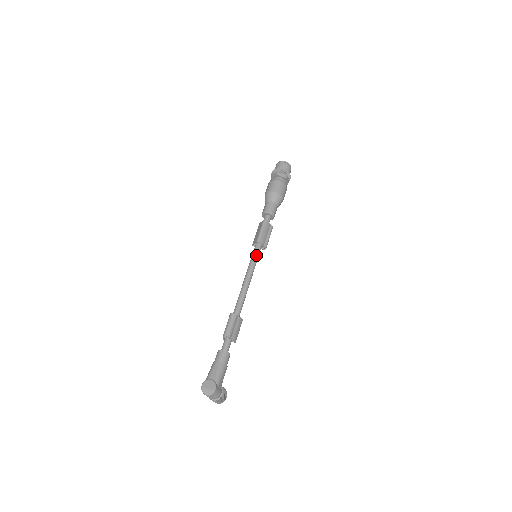
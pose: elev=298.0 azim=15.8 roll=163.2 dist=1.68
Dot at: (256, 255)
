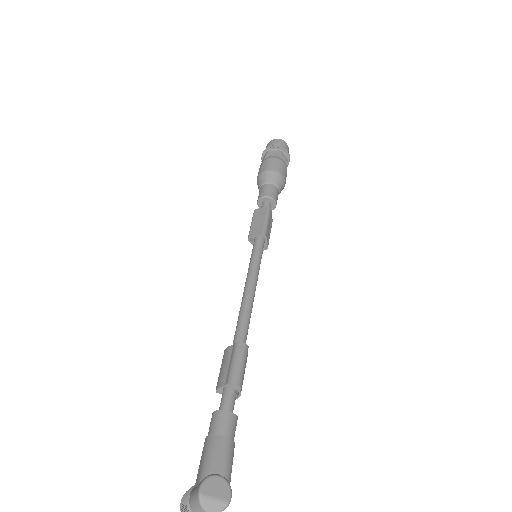
Dot at: (261, 254)
